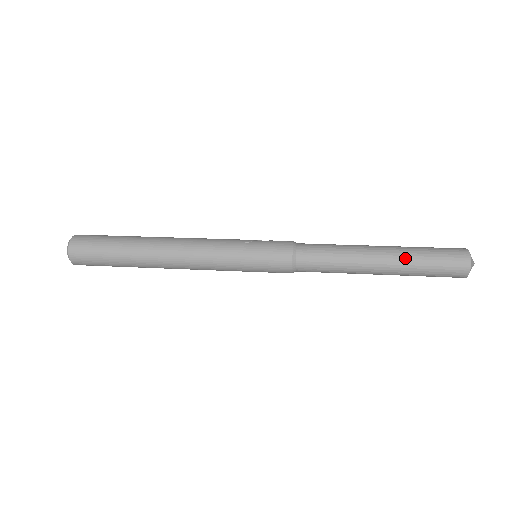
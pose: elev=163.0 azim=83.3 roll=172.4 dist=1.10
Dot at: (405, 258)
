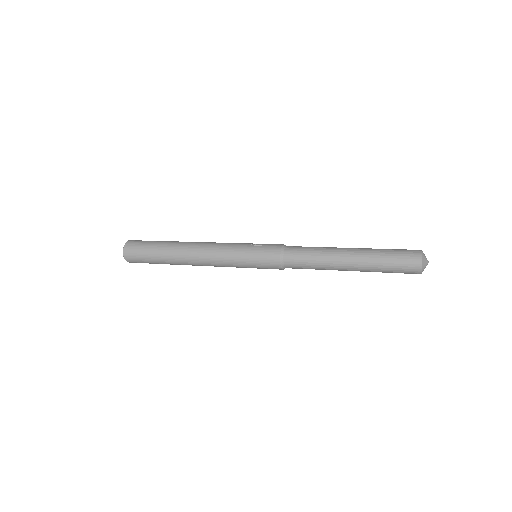
Dot at: (368, 257)
